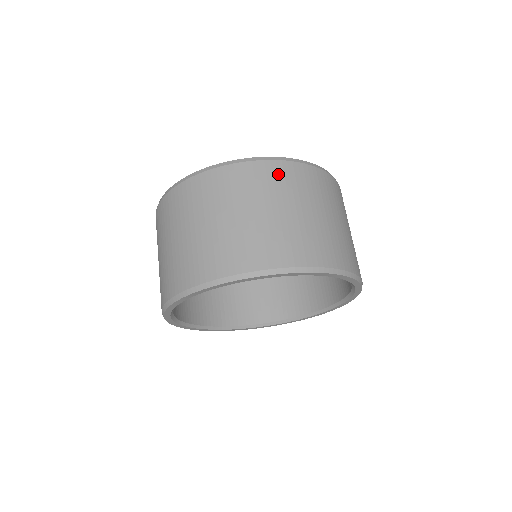
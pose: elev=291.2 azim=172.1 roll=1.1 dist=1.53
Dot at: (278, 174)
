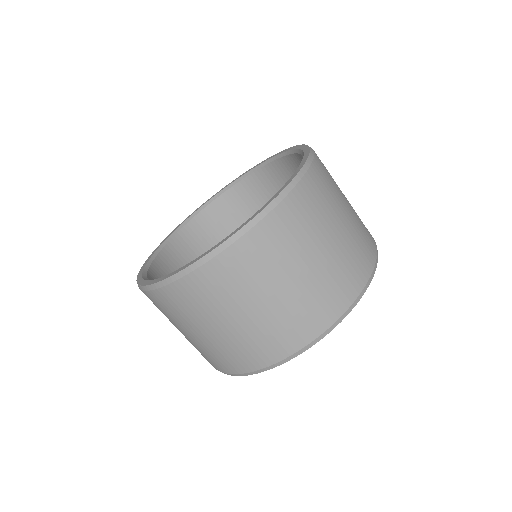
Dot at: (194, 292)
